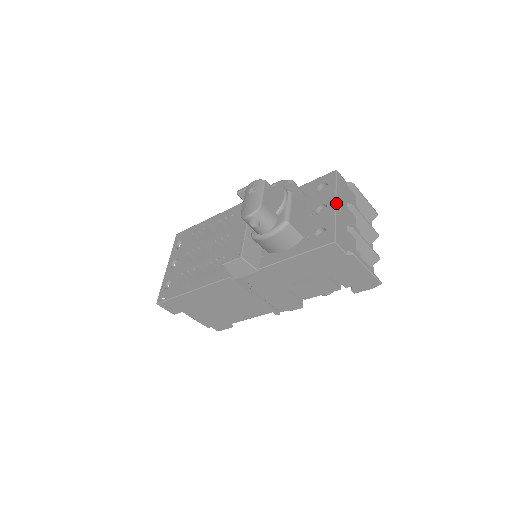
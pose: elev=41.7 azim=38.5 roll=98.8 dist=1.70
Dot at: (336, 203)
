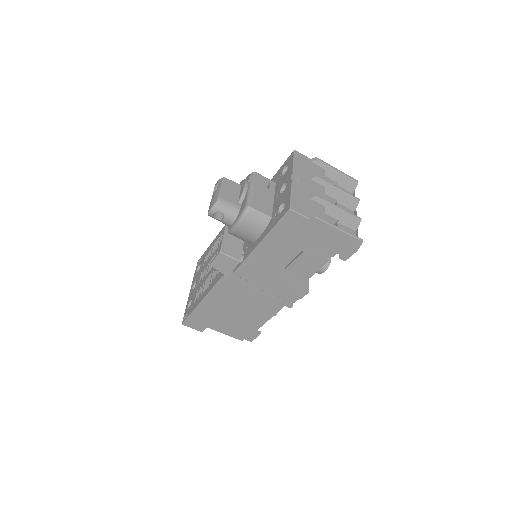
Dot at: (294, 177)
